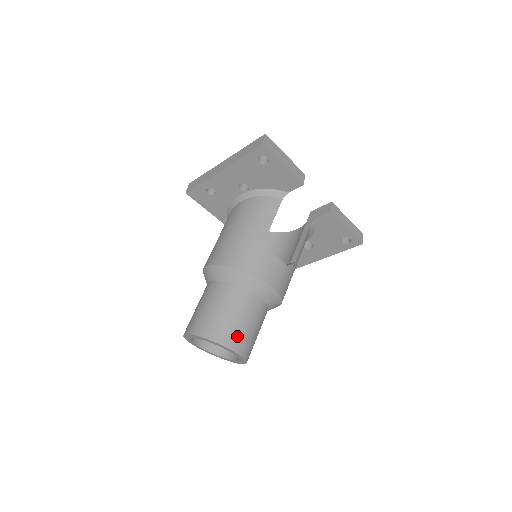
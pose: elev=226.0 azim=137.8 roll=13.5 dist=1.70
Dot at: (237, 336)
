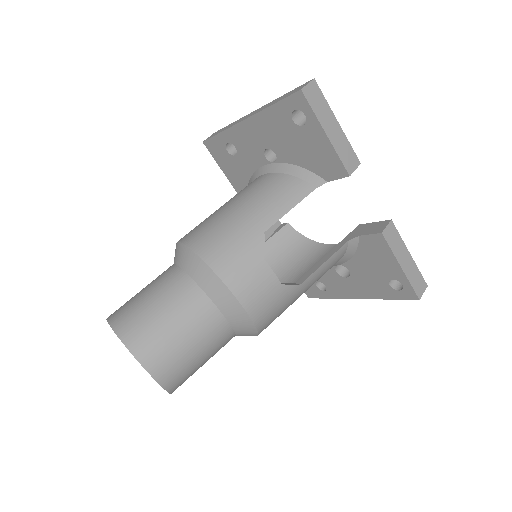
Dot at: (161, 351)
